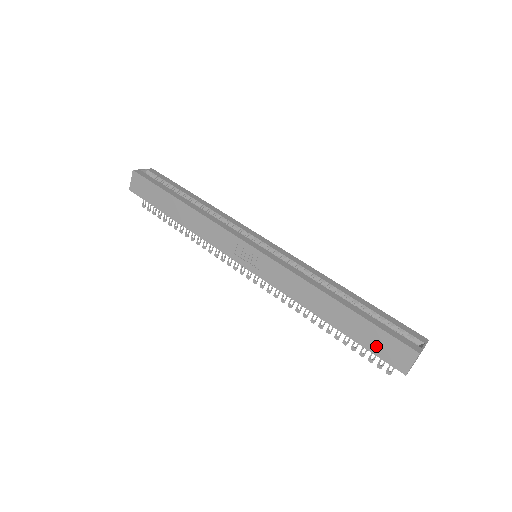
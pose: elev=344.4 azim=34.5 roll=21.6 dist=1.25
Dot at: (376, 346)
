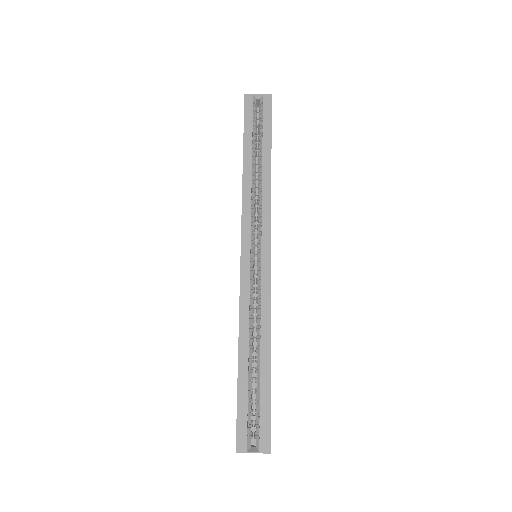
Dot at: occluded
